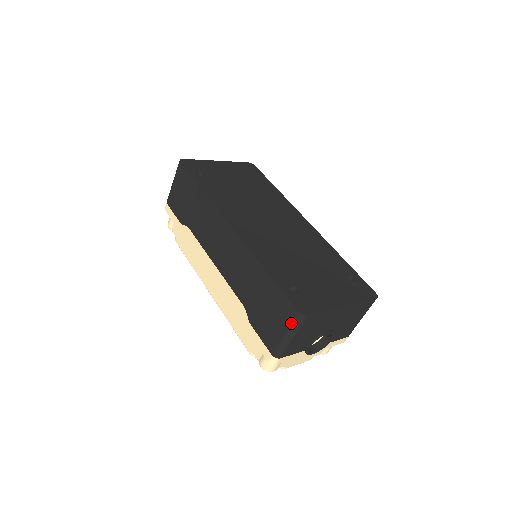
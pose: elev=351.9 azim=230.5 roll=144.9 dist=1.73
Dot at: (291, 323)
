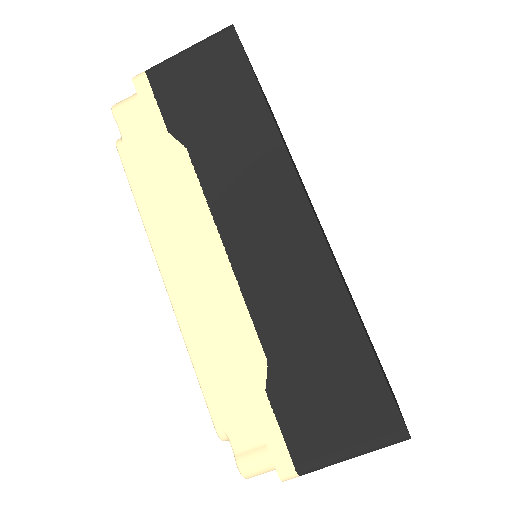
Dot at: (378, 439)
